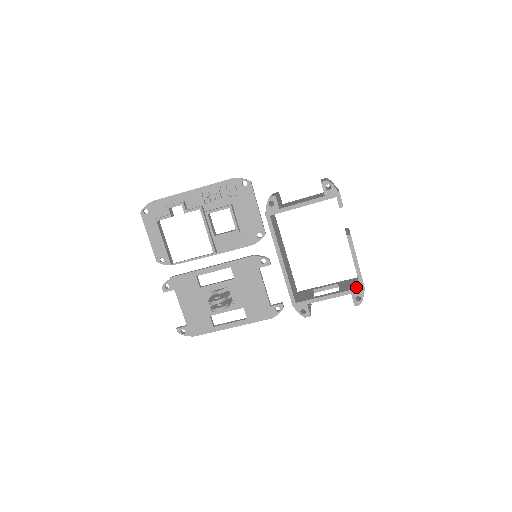
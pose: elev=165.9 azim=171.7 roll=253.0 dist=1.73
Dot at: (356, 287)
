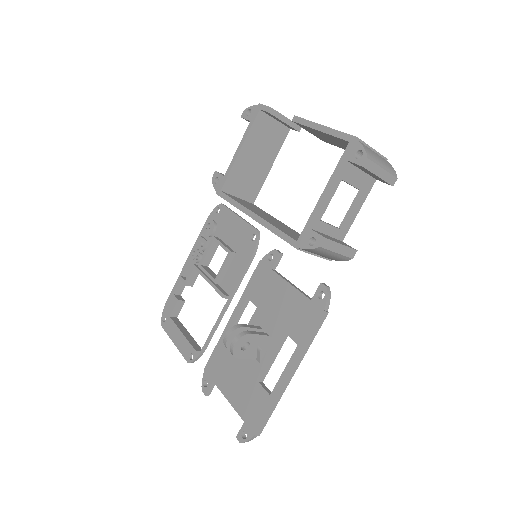
Dot at: (348, 150)
